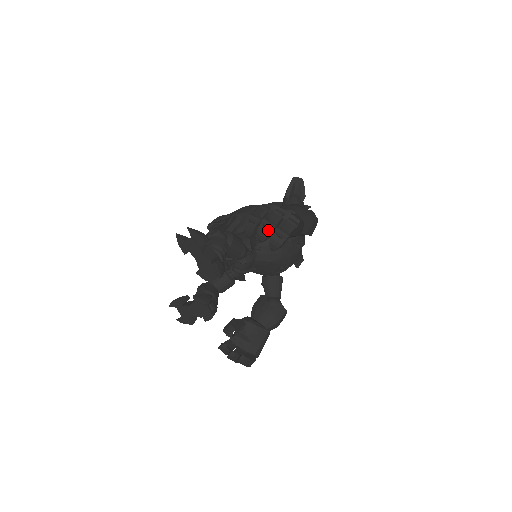
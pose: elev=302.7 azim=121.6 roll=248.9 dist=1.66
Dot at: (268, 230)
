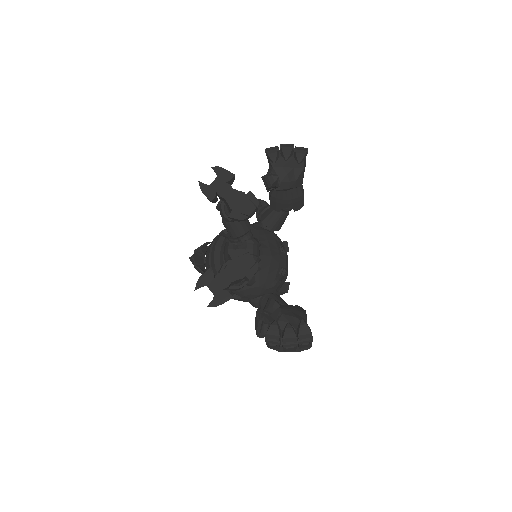
Dot at: (290, 146)
